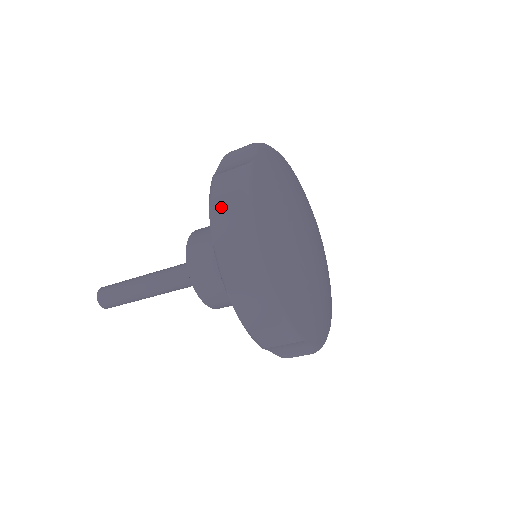
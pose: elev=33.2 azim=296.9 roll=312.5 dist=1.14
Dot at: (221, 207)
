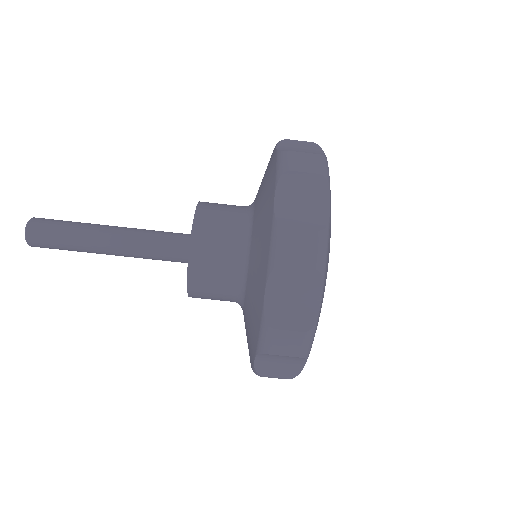
Dot at: (291, 145)
